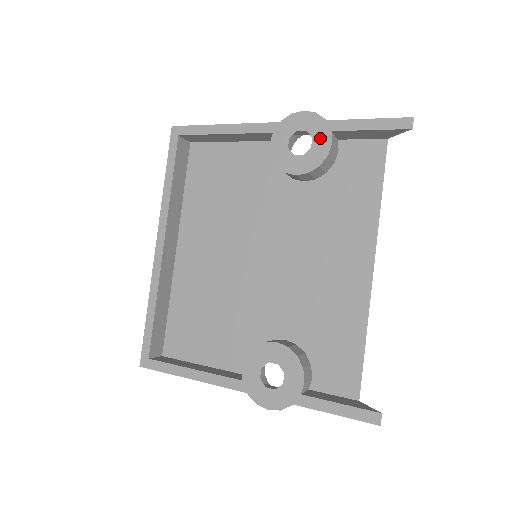
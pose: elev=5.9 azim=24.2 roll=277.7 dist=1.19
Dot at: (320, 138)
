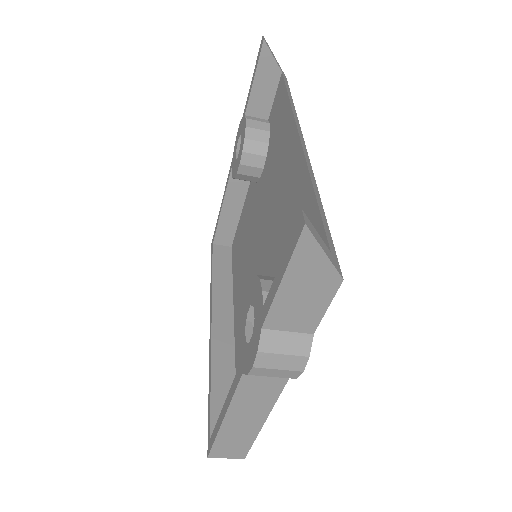
Dot at: (242, 128)
